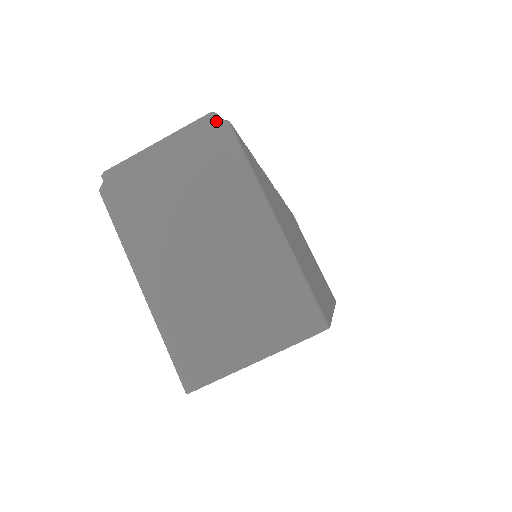
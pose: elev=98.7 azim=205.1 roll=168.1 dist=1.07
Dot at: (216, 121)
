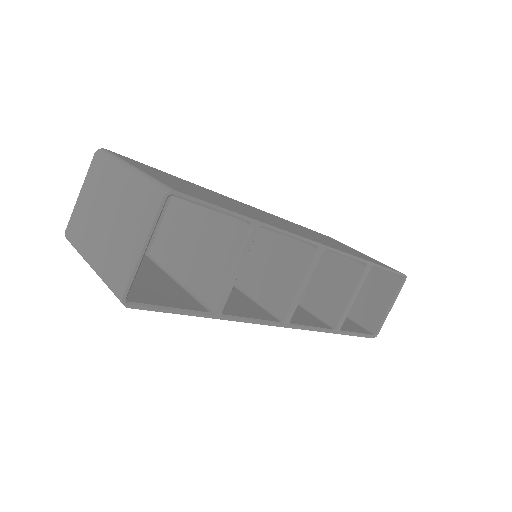
Dot at: (95, 153)
